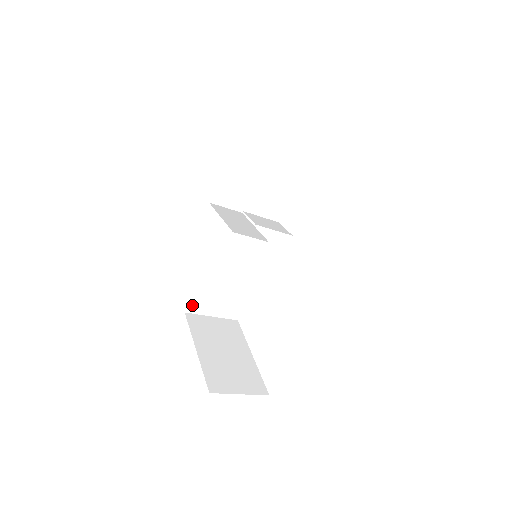
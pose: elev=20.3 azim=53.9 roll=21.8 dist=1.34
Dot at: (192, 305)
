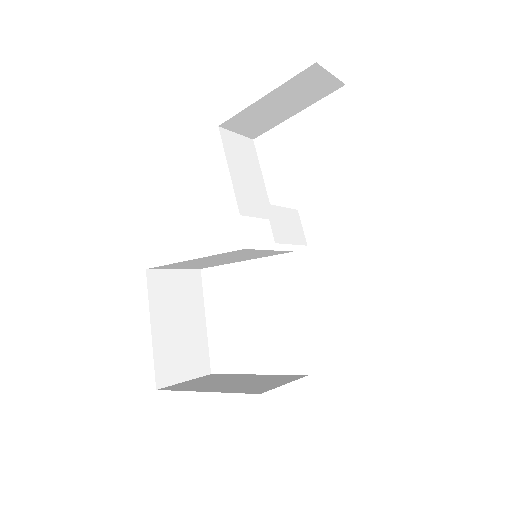
Dot at: (158, 267)
